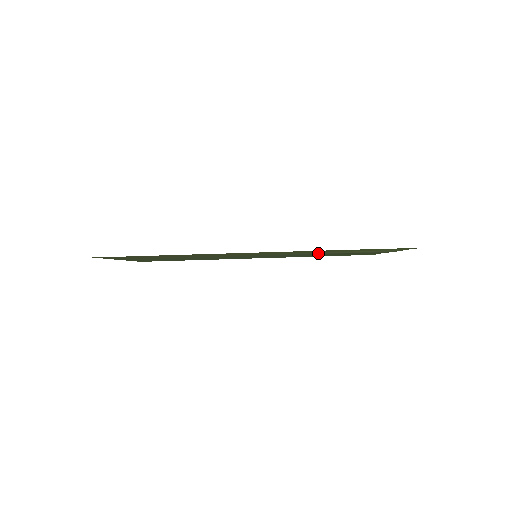
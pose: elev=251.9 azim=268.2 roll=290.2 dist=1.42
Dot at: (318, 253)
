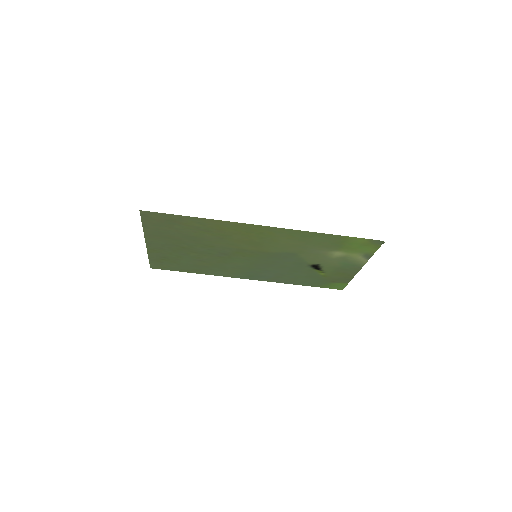
Dot at: (306, 256)
